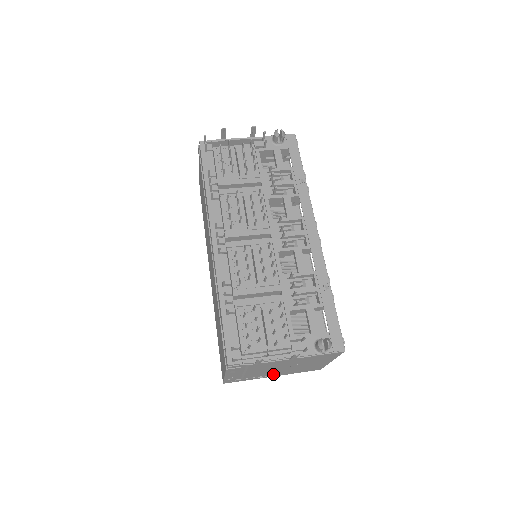
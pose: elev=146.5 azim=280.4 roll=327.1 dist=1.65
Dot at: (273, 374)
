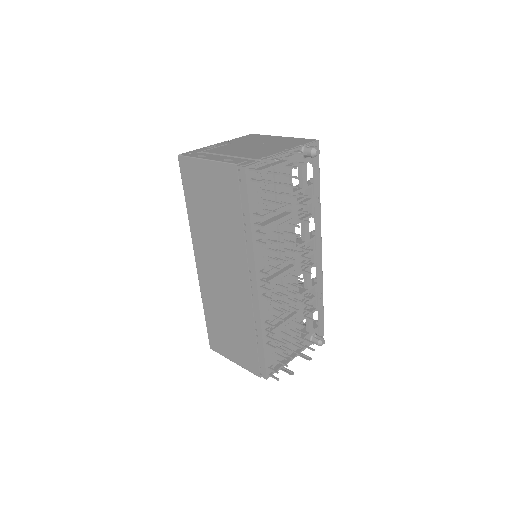
Dot at: occluded
